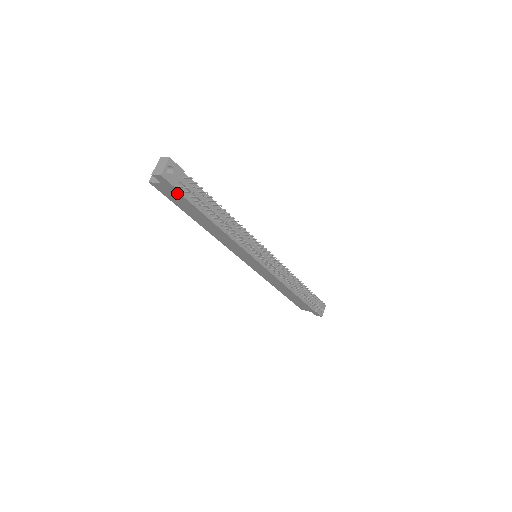
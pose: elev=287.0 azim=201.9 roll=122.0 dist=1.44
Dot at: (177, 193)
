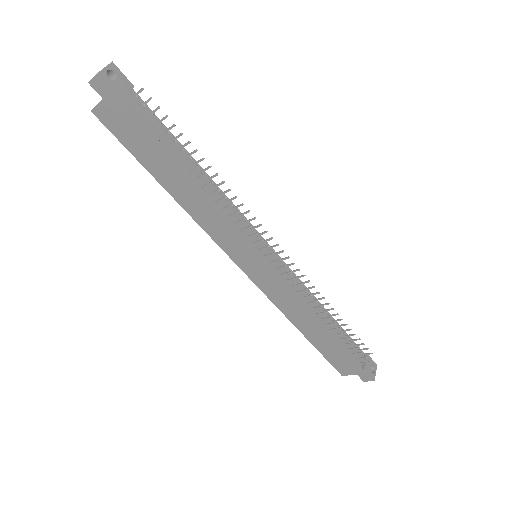
Dot at: (125, 113)
